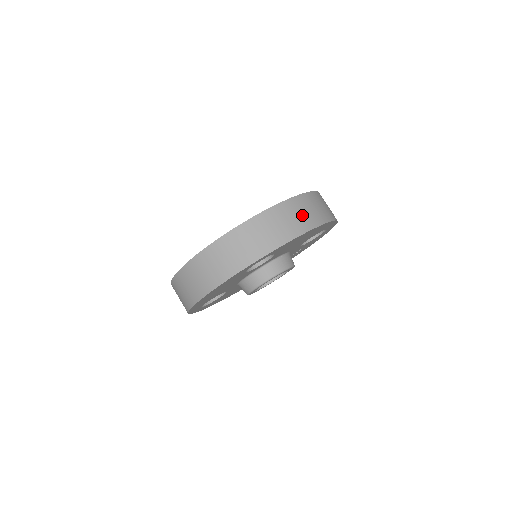
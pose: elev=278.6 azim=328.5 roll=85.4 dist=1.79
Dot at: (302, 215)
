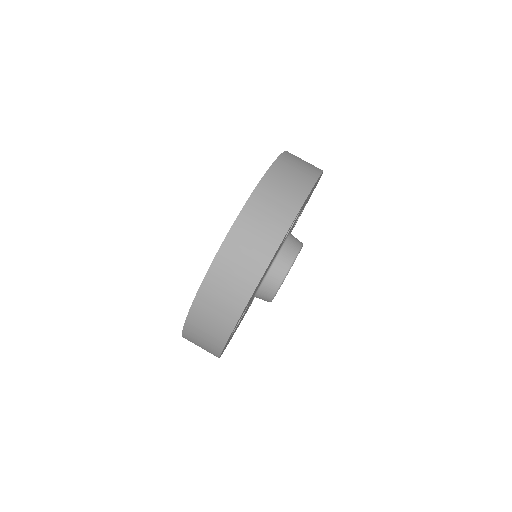
Dot at: (306, 162)
